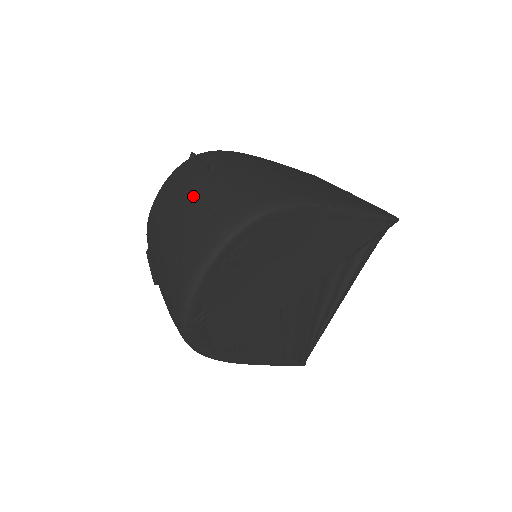
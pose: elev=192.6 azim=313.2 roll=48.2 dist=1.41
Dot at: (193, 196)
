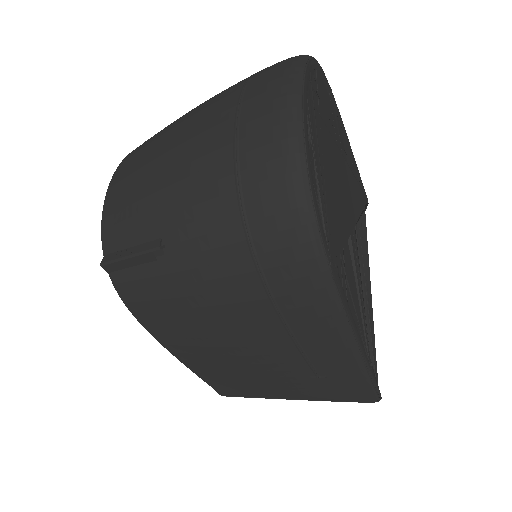
Dot at: occluded
